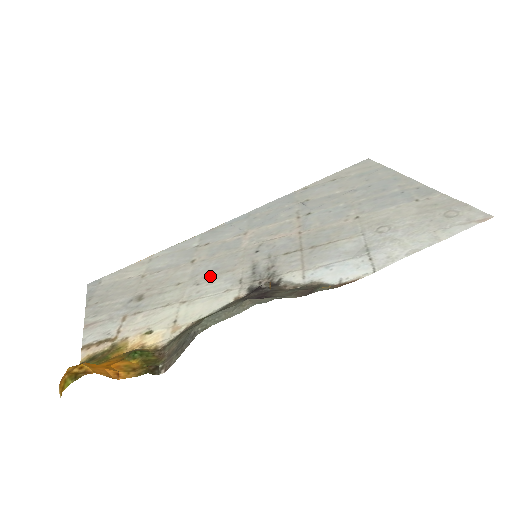
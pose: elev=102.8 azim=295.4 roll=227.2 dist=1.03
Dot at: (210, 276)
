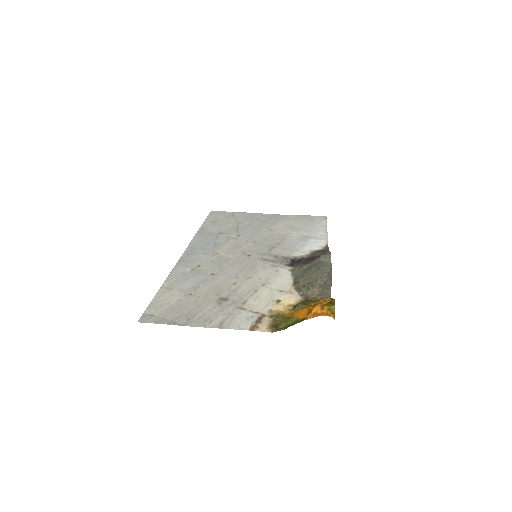
Dot at: (248, 272)
